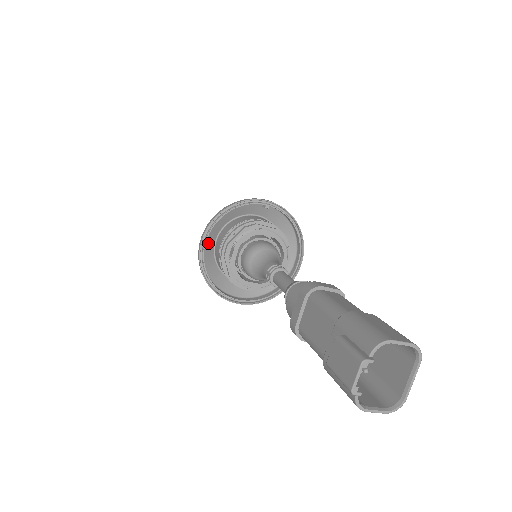
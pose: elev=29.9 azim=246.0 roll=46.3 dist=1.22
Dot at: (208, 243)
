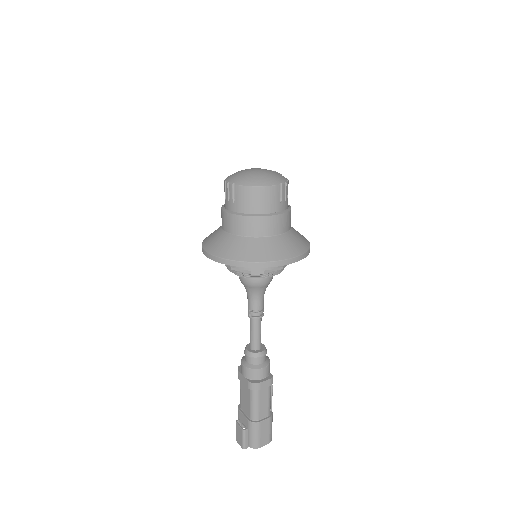
Dot at: (216, 244)
